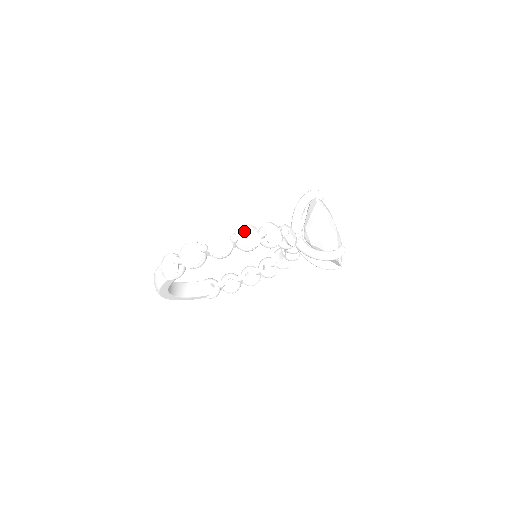
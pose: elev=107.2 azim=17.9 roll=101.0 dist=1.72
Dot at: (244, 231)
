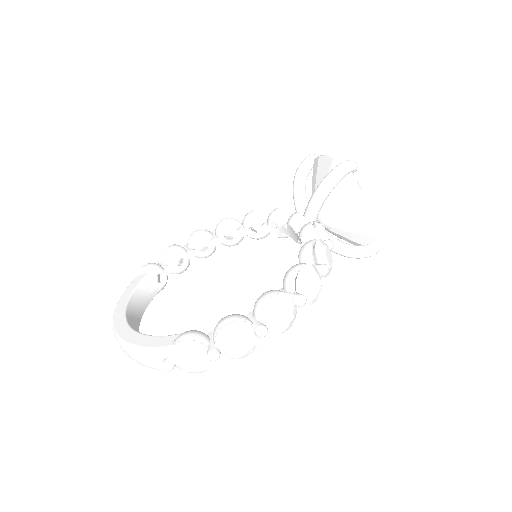
Dot at: (310, 284)
